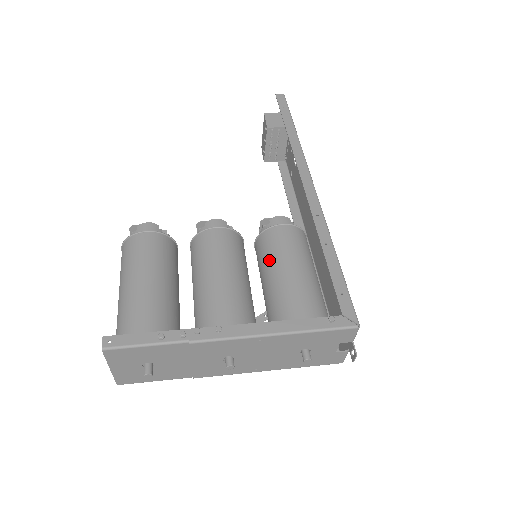
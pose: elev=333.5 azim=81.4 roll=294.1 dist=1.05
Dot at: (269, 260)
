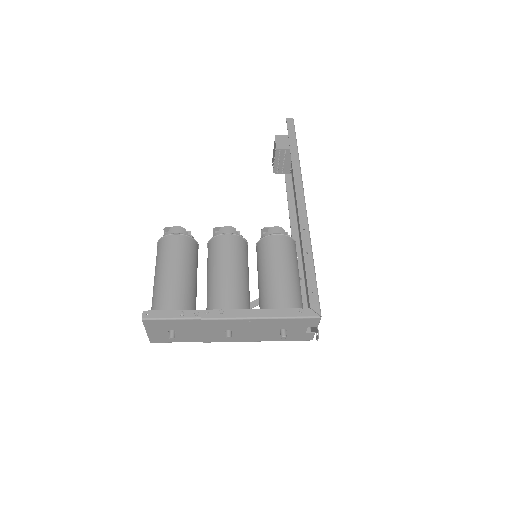
Dot at: (264, 261)
